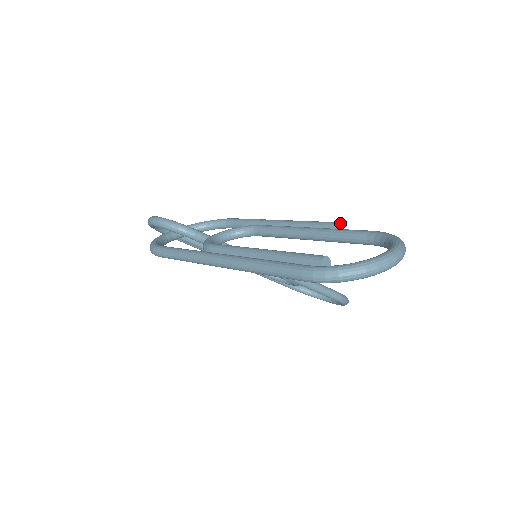
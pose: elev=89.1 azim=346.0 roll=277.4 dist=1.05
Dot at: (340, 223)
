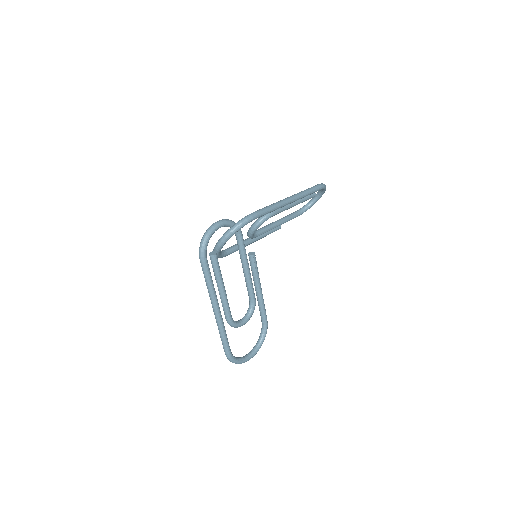
Dot at: occluded
